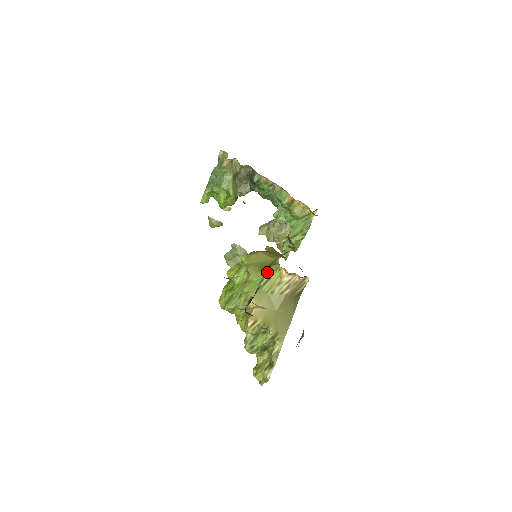
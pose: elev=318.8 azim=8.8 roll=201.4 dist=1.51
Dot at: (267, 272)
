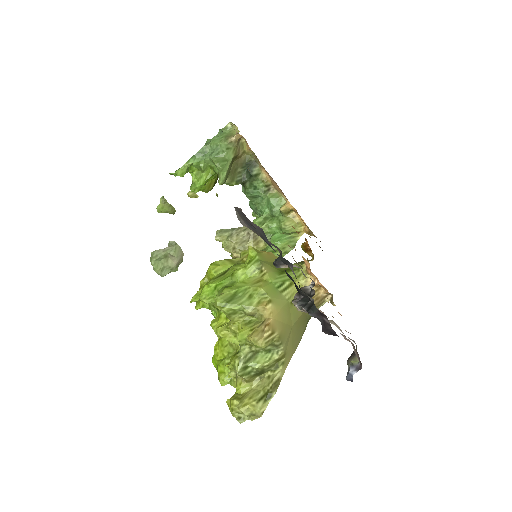
Dot at: (287, 276)
